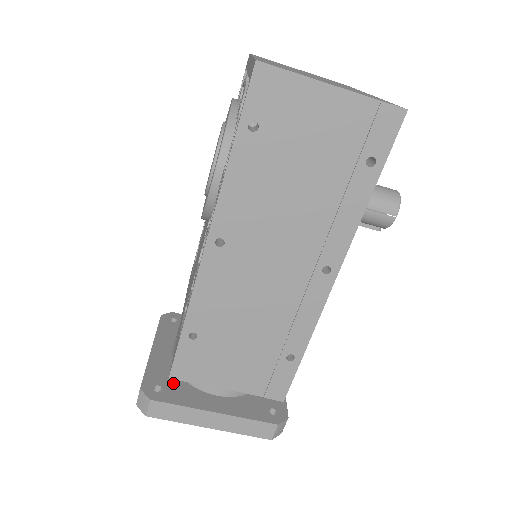
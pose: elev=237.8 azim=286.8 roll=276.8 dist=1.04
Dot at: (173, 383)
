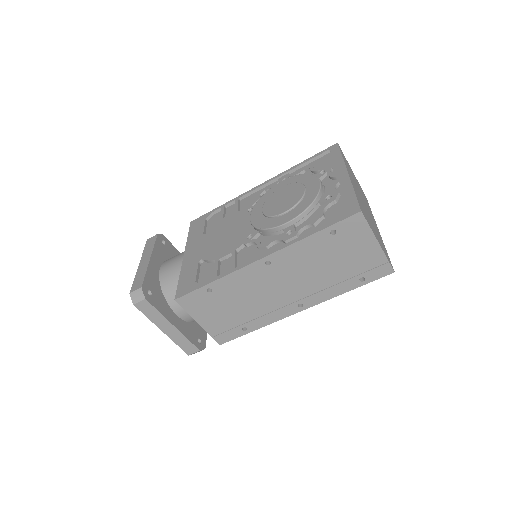
Dot at: (158, 293)
